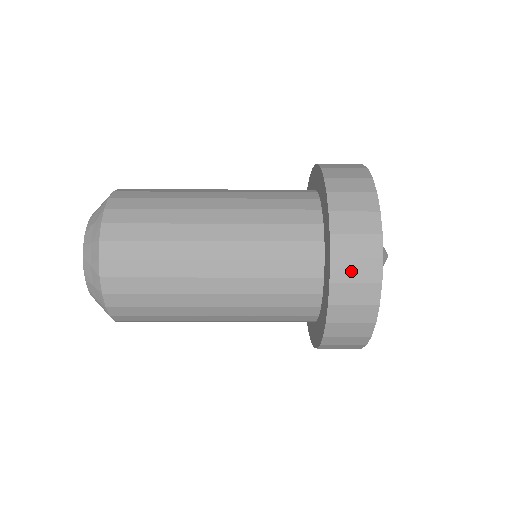
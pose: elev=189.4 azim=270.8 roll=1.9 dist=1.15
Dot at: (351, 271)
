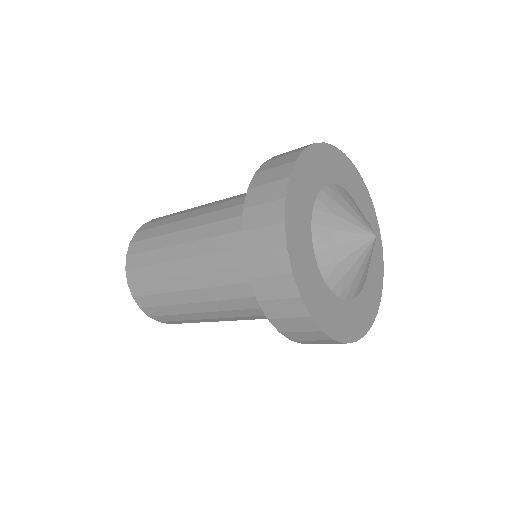
Dot at: (267, 177)
